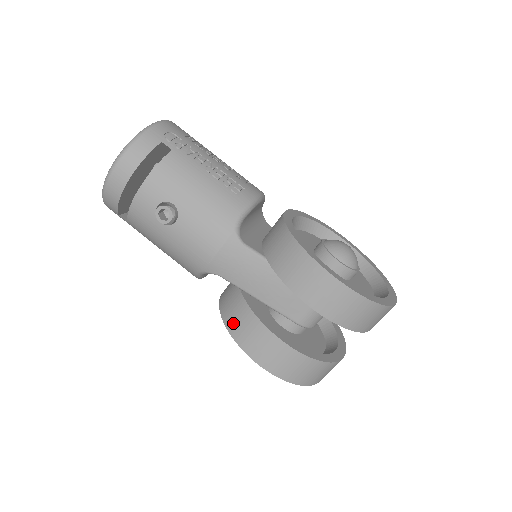
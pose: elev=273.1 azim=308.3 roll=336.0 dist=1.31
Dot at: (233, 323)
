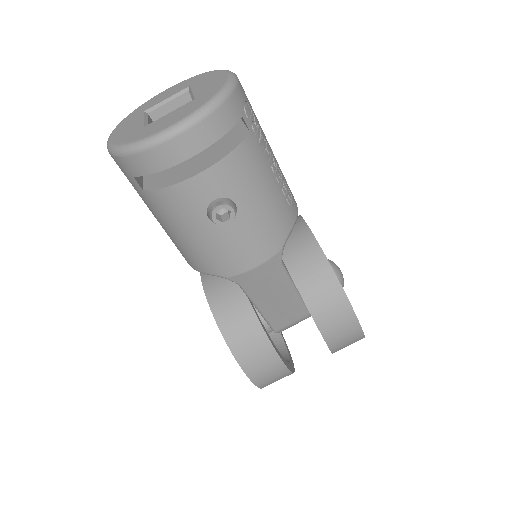
Dot at: (234, 333)
